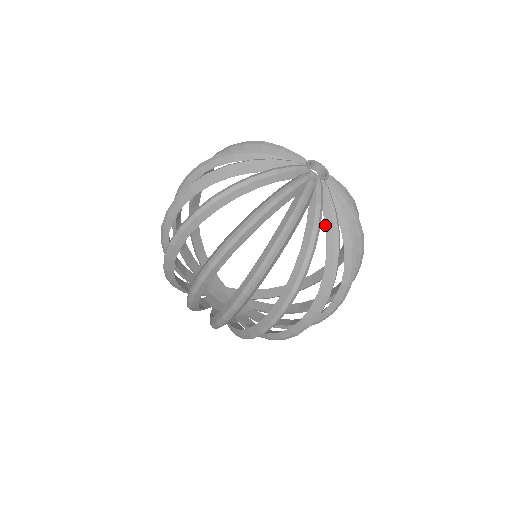
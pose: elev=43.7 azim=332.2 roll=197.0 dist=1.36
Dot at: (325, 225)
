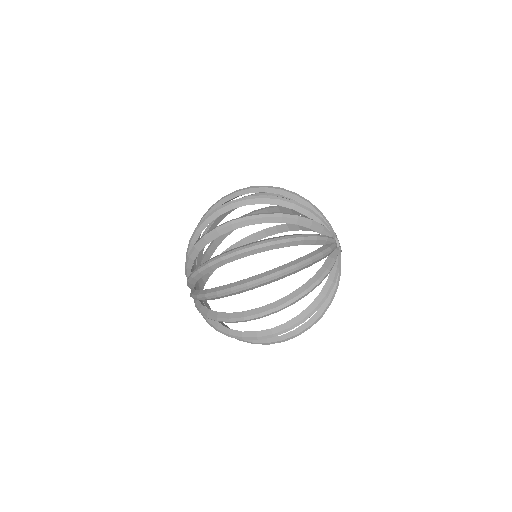
Dot at: (319, 248)
